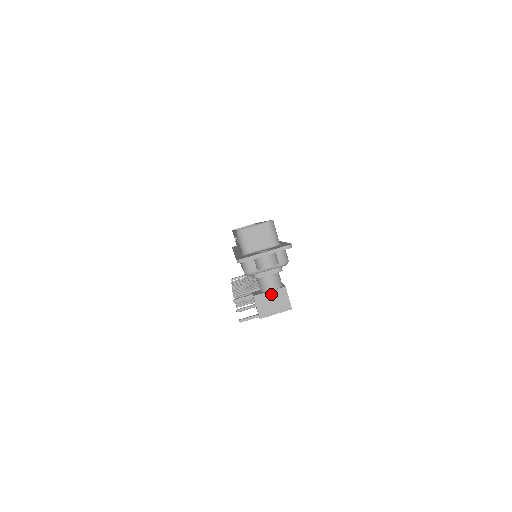
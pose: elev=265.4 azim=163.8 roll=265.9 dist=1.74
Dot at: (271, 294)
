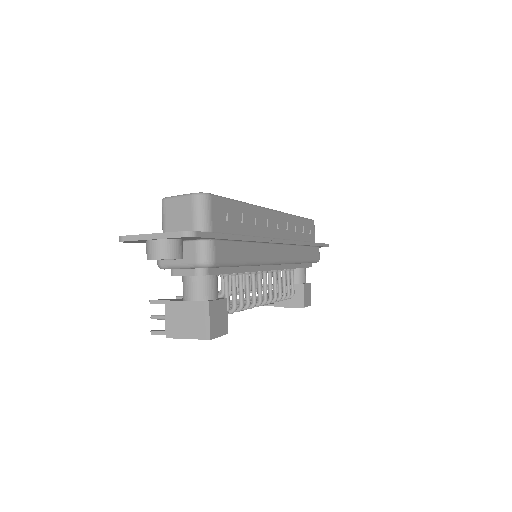
Dot at: (187, 306)
